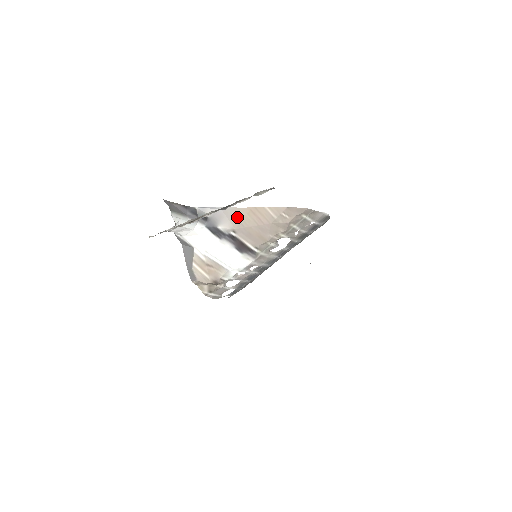
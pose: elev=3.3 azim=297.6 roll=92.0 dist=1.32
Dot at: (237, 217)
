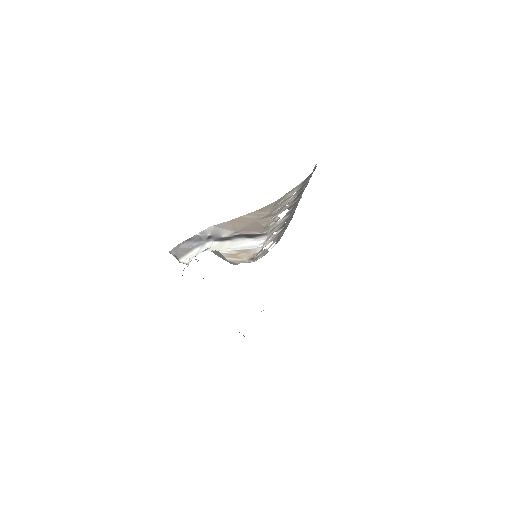
Dot at: (230, 226)
